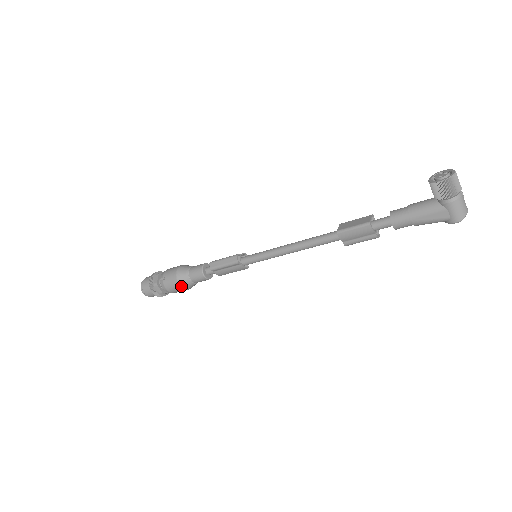
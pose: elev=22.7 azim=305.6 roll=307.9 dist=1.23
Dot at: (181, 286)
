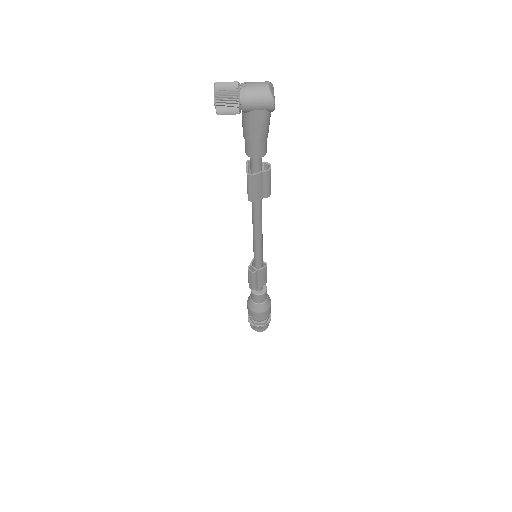
Dot at: (262, 312)
